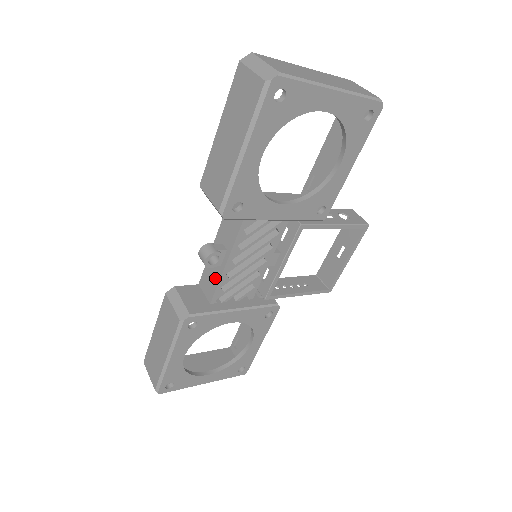
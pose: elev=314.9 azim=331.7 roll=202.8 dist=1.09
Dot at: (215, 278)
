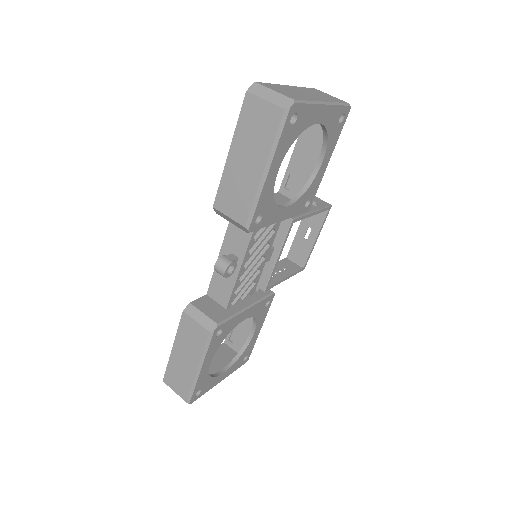
Dot at: (228, 285)
